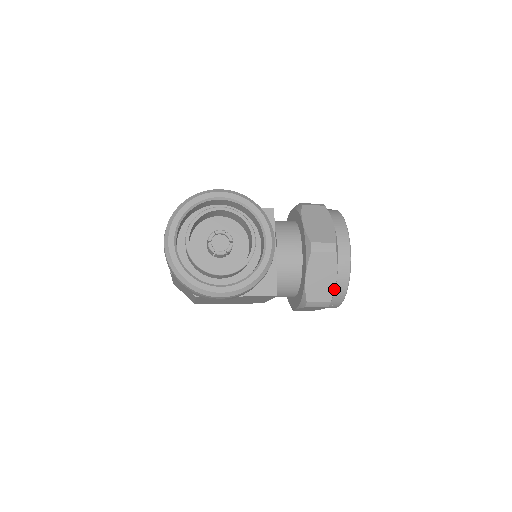
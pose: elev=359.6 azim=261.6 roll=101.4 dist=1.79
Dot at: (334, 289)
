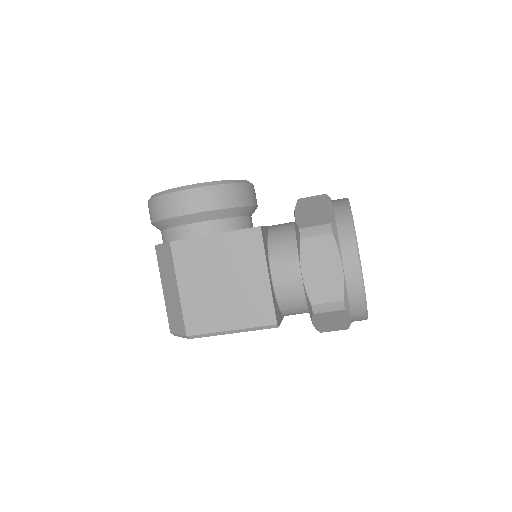
Dot at: (332, 215)
